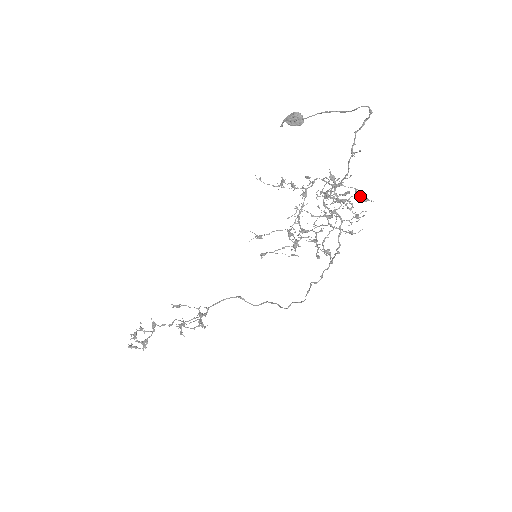
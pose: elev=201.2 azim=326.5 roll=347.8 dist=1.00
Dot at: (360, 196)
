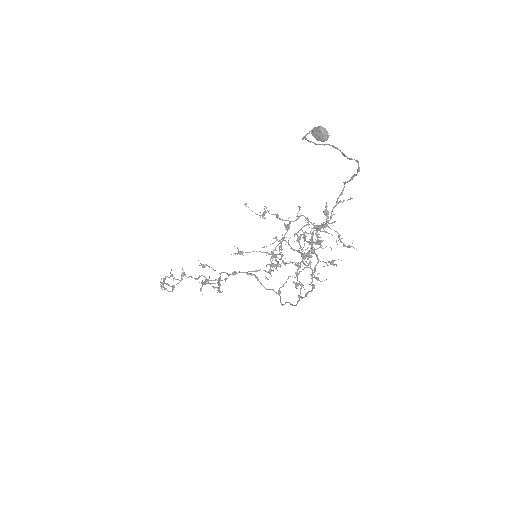
Dot at: (342, 242)
